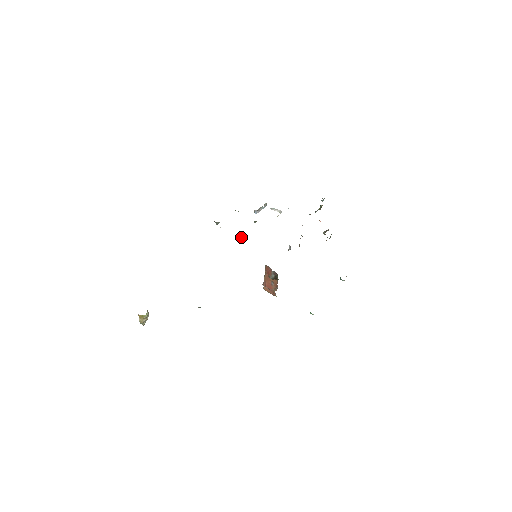
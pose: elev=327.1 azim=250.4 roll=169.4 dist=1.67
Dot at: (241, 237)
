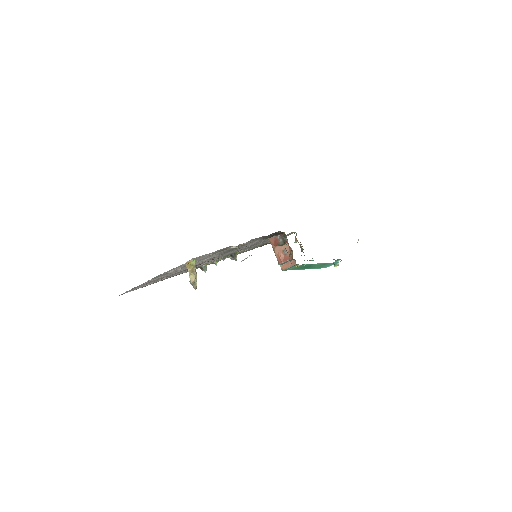
Dot at: (233, 255)
